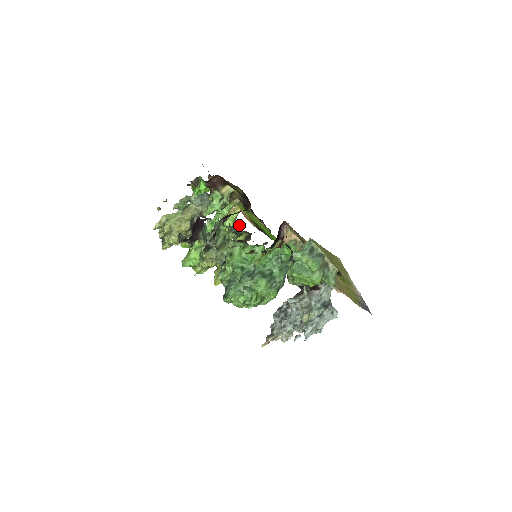
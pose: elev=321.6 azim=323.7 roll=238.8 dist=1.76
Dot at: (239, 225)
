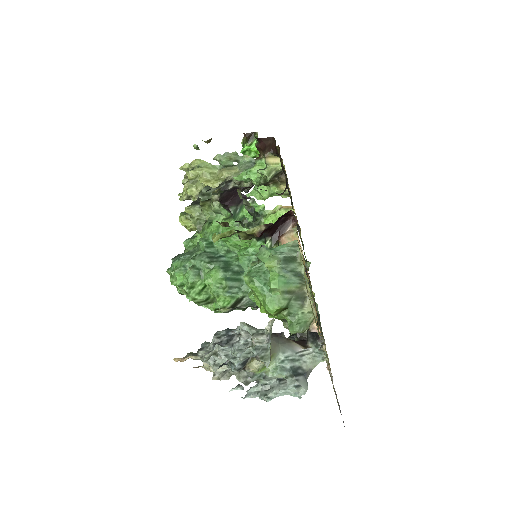
Dot at: occluded
